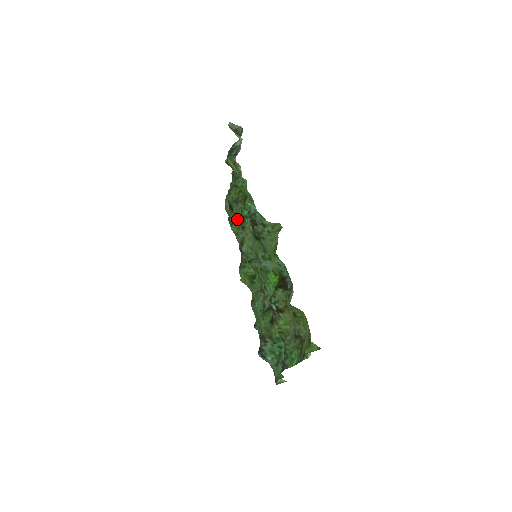
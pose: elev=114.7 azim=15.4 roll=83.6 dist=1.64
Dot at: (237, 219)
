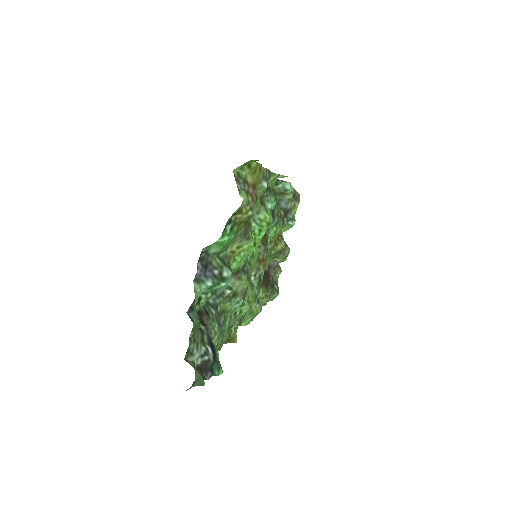
Dot at: (261, 273)
